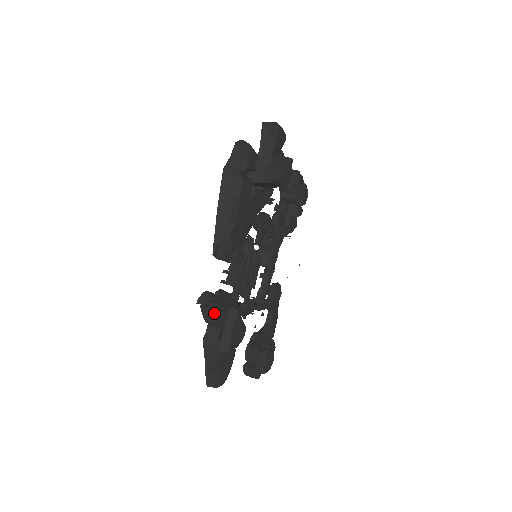
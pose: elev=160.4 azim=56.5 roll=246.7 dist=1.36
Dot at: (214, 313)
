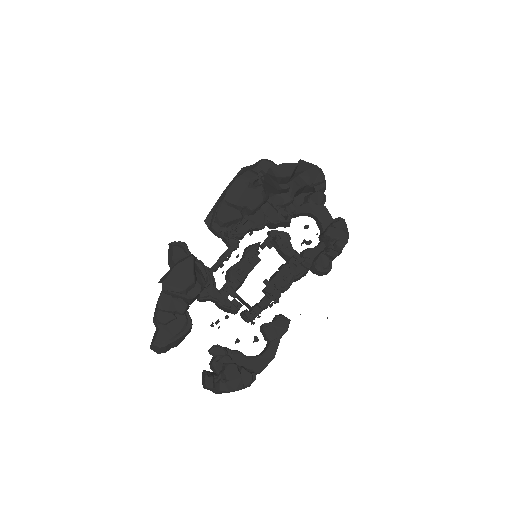
Dot at: (172, 250)
